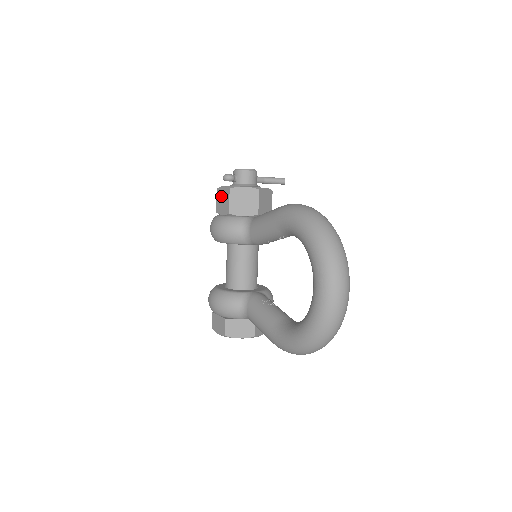
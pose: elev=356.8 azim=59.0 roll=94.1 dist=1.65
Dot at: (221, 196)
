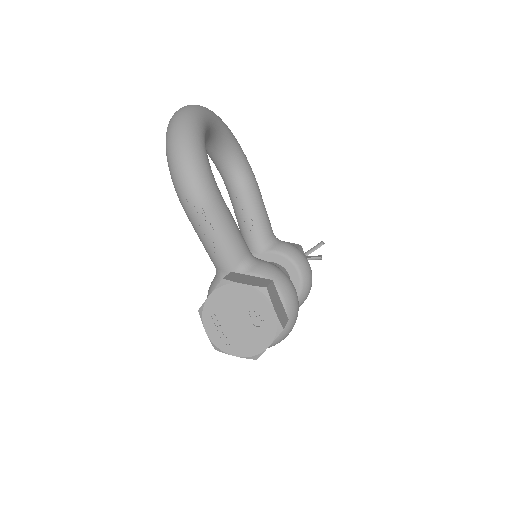
Dot at: occluded
